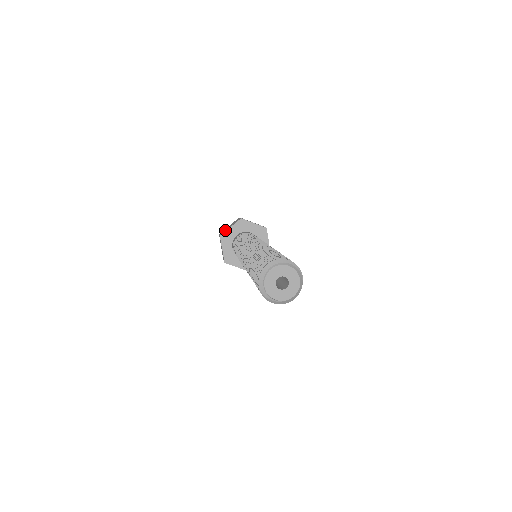
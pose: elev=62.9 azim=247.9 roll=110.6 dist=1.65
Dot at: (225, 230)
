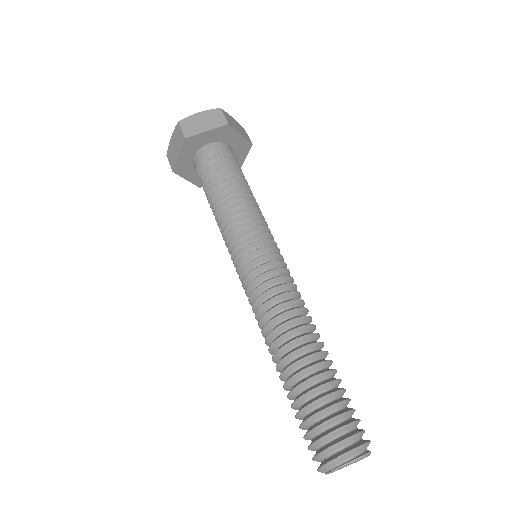
Dot at: (195, 128)
